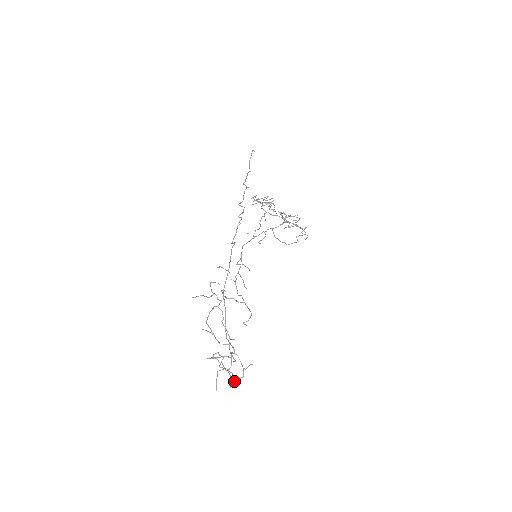
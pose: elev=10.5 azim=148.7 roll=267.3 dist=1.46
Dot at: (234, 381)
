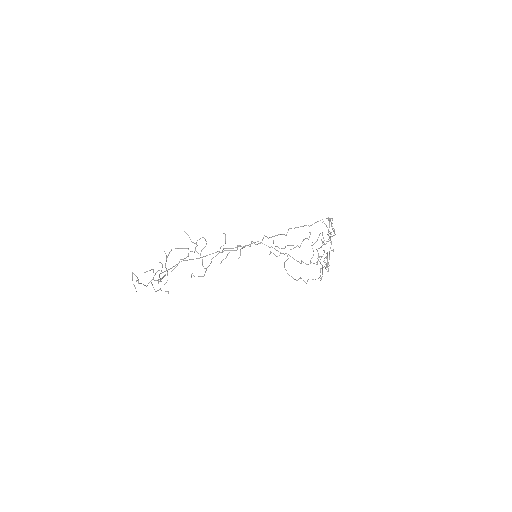
Dot at: (152, 285)
